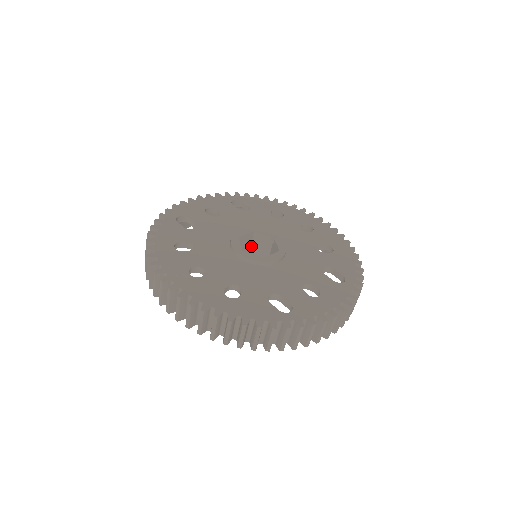
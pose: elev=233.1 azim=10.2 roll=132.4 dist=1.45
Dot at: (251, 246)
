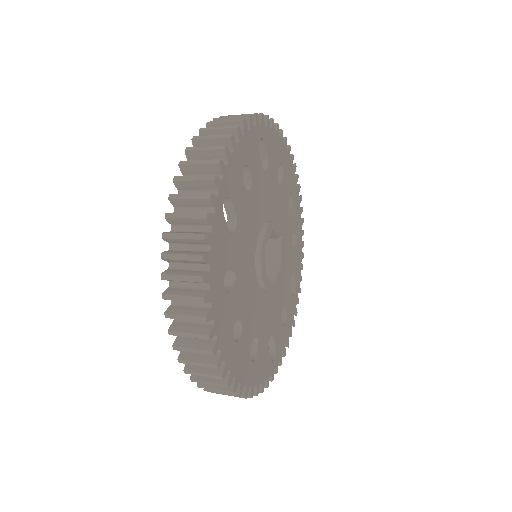
Dot at: occluded
